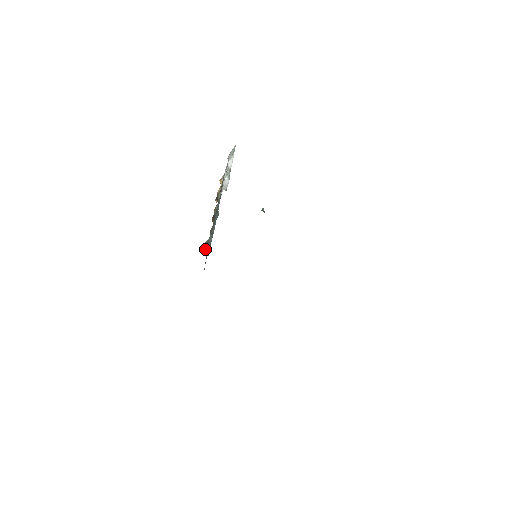
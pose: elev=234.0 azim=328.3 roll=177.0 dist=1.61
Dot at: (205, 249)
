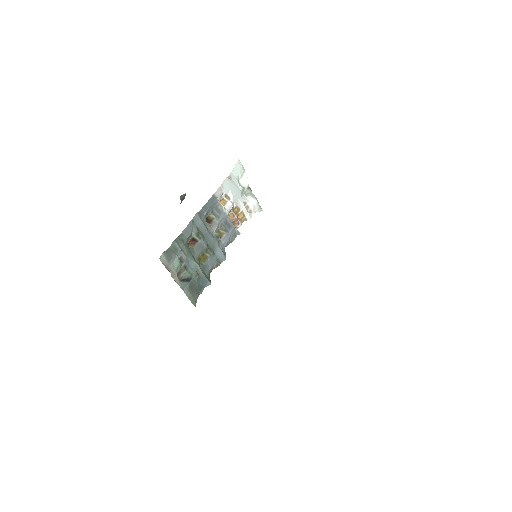
Dot at: (186, 279)
